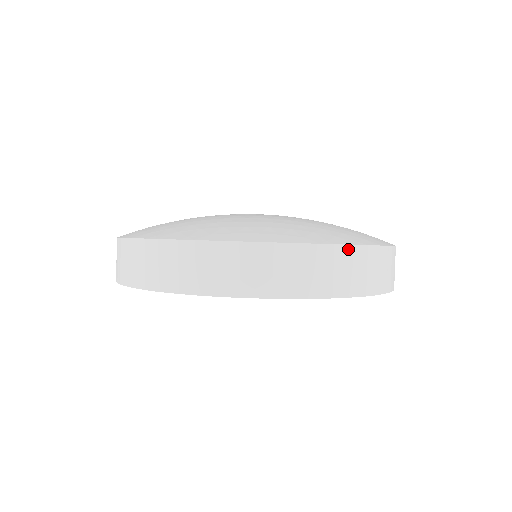
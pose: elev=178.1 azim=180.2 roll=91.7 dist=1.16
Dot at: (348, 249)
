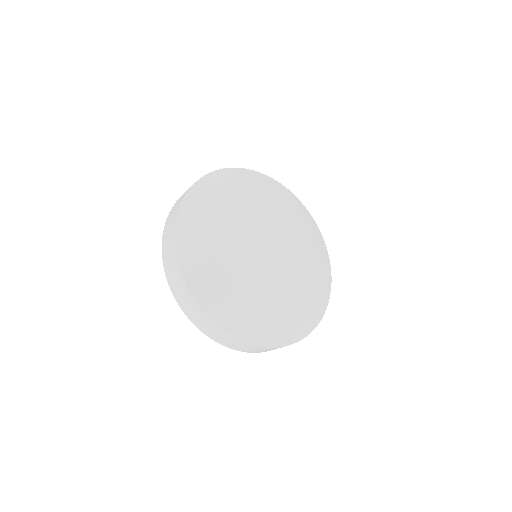
Dot at: (249, 345)
